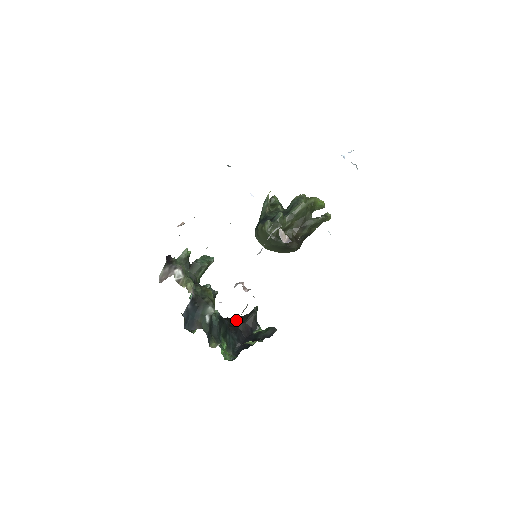
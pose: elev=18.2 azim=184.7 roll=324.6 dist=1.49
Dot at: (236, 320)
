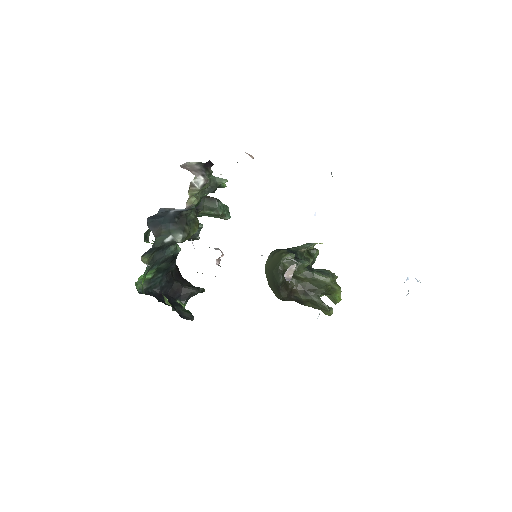
Dot at: (180, 277)
